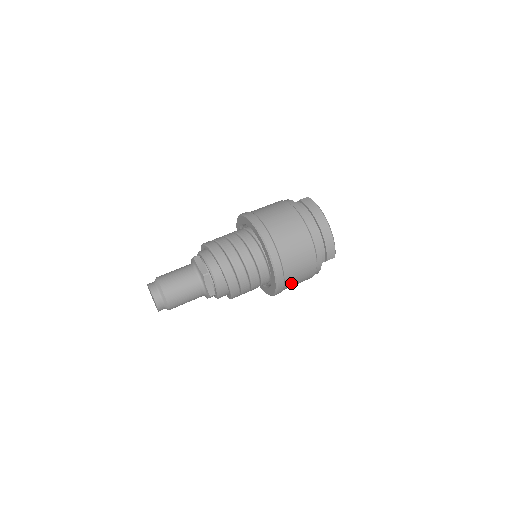
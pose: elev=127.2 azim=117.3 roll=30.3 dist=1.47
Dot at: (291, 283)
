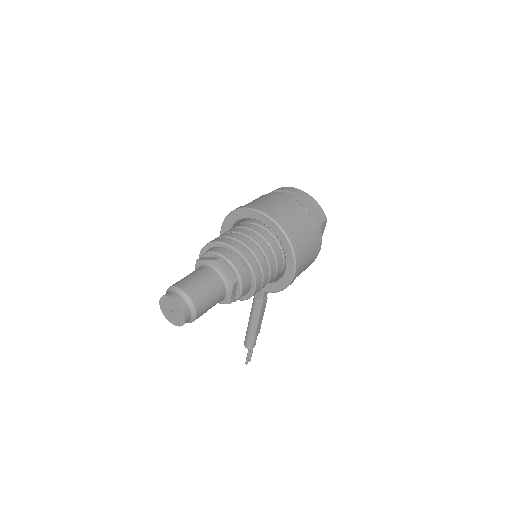
Dot at: (304, 250)
